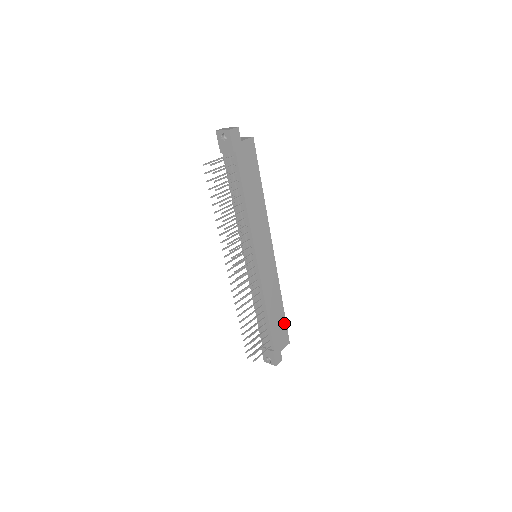
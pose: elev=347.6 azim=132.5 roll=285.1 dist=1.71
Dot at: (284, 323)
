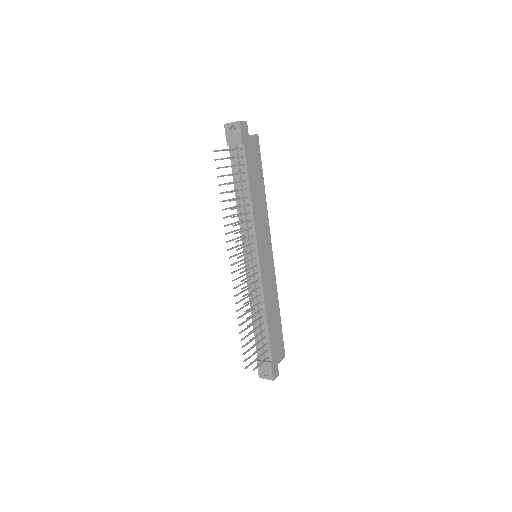
Dot at: (281, 333)
